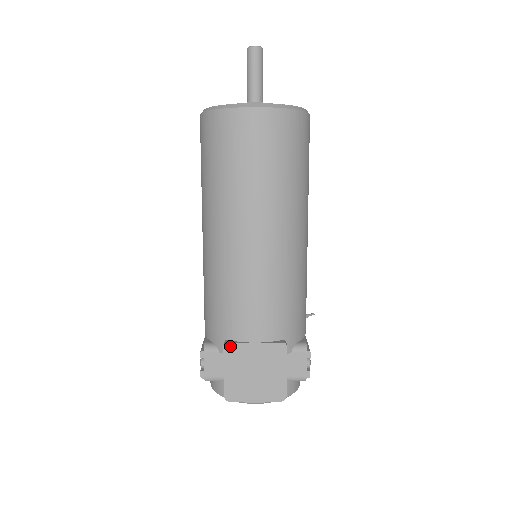
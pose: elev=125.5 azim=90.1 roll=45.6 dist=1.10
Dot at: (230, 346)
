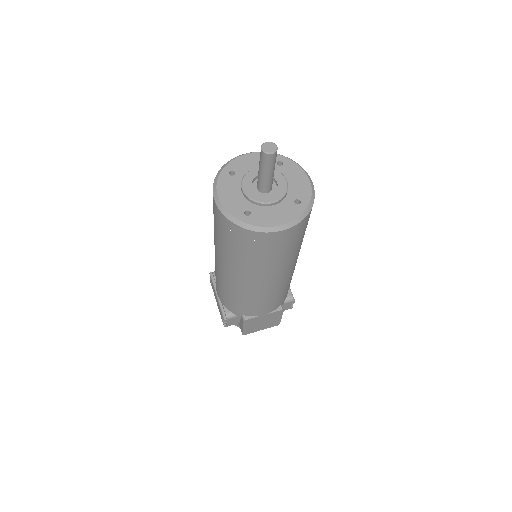
Dot at: (248, 320)
